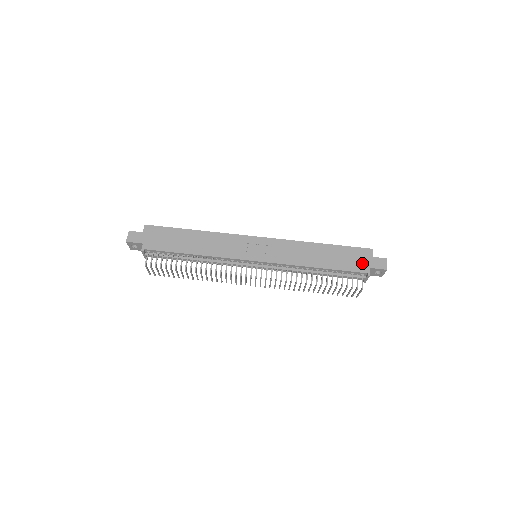
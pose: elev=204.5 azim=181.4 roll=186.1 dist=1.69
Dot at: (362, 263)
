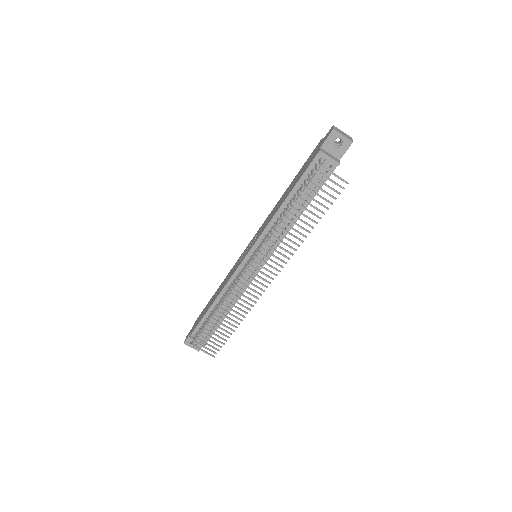
Dot at: (314, 154)
